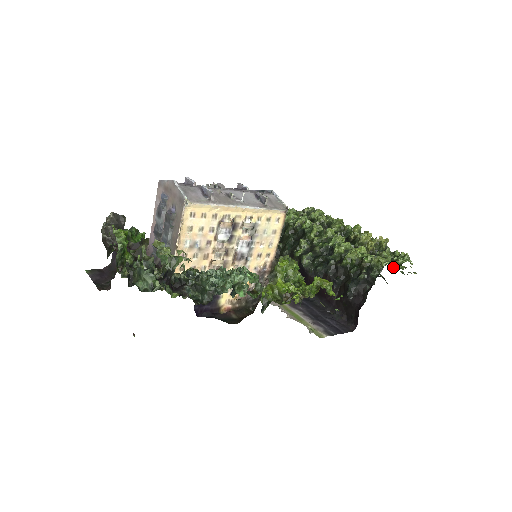
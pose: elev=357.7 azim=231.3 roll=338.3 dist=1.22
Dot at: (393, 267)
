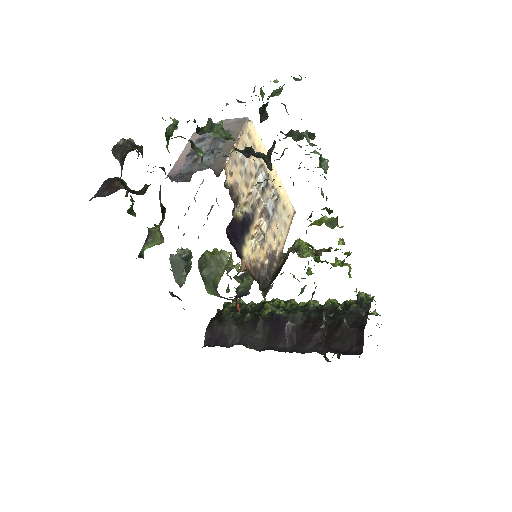
Dot at: (375, 309)
